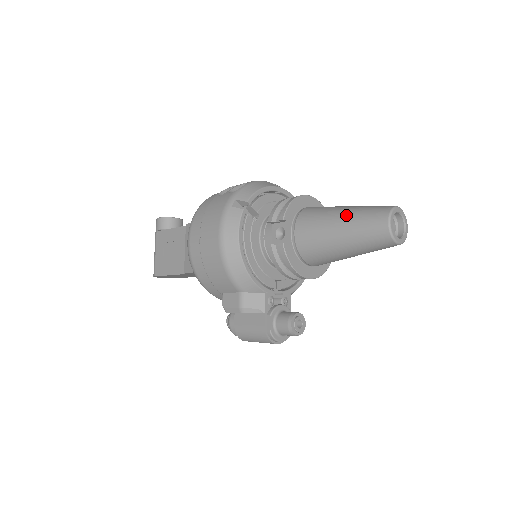
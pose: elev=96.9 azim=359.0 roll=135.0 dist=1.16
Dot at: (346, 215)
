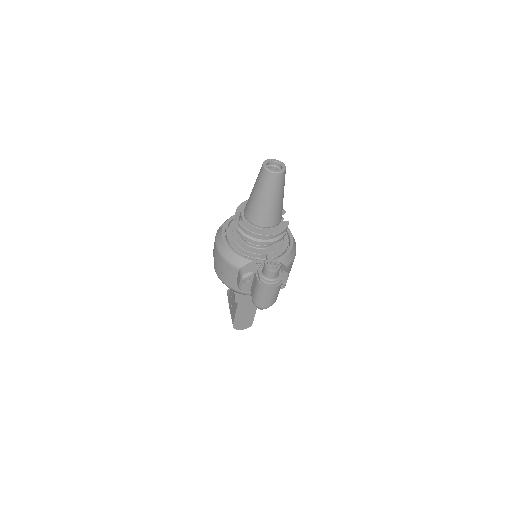
Dot at: occluded
